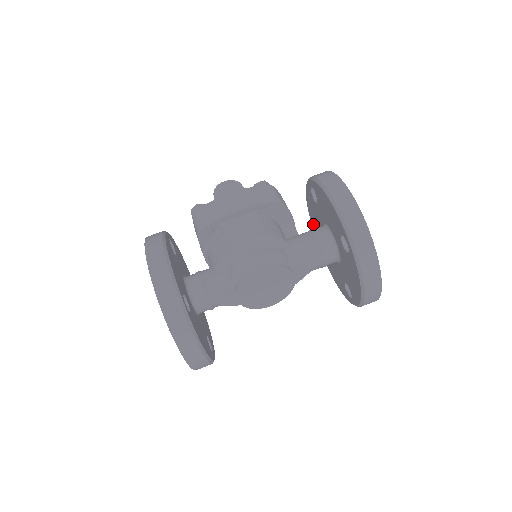
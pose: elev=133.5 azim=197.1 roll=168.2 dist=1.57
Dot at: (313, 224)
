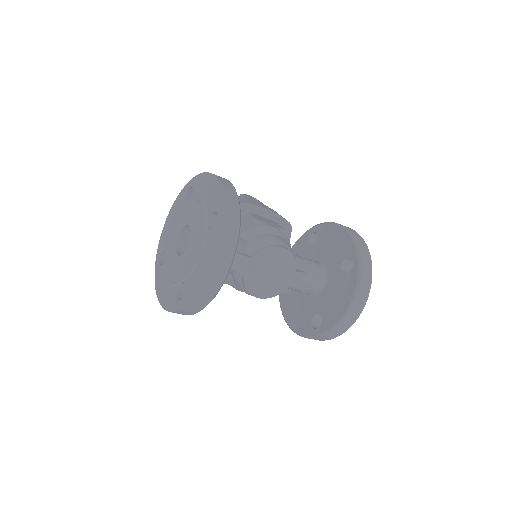
Dot at: occluded
